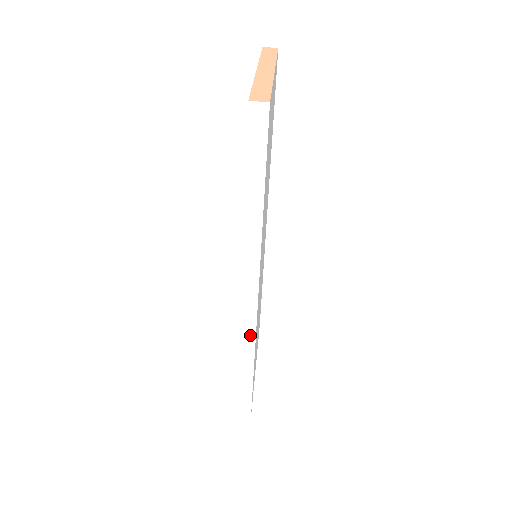
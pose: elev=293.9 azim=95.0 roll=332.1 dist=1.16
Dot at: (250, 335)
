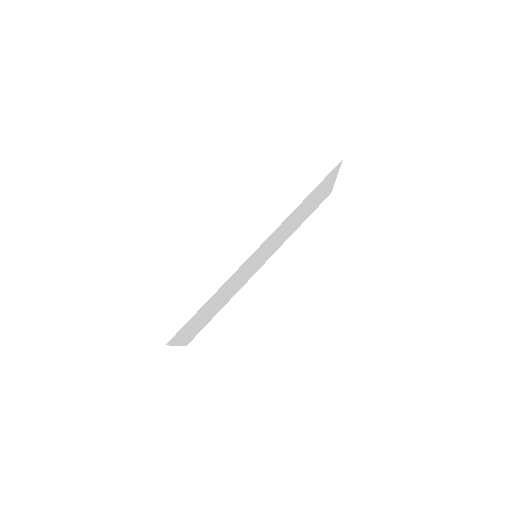
Dot at: (234, 267)
